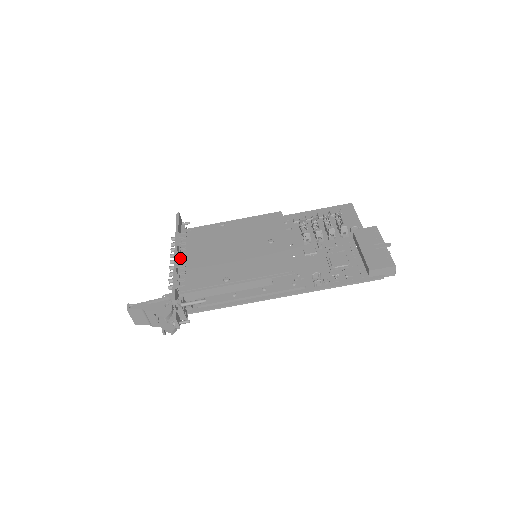
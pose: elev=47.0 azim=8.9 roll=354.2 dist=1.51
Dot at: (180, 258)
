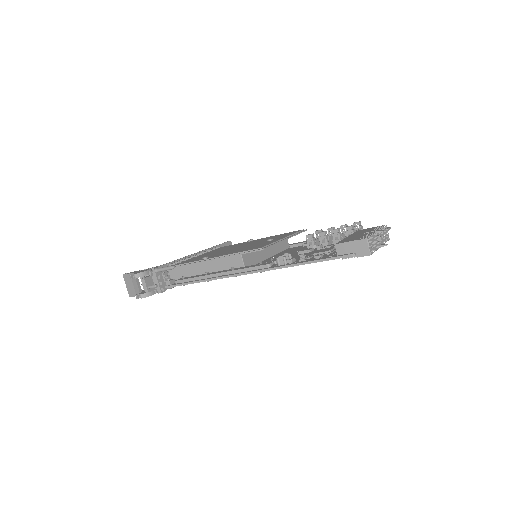
Dot at: occluded
